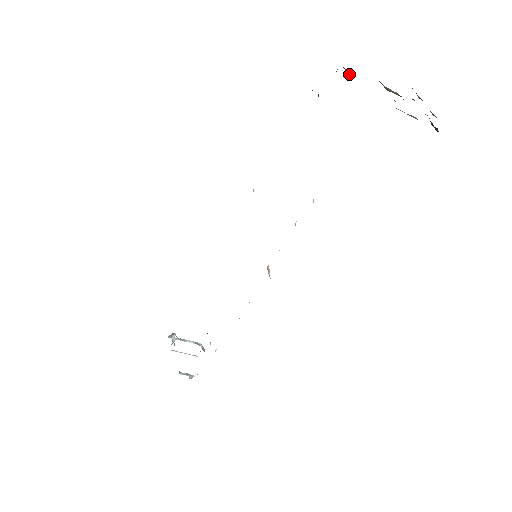
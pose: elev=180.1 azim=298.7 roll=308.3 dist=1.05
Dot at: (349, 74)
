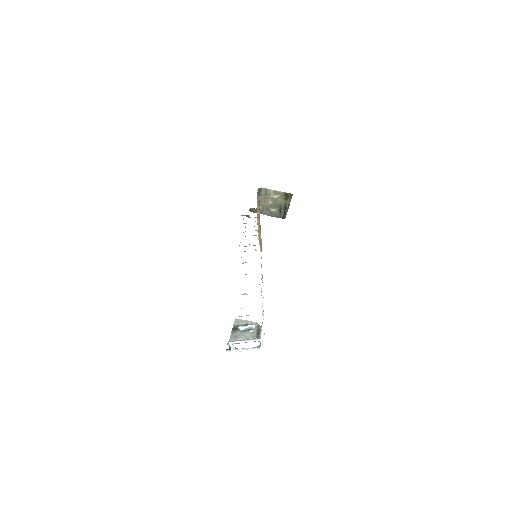
Dot at: (254, 210)
